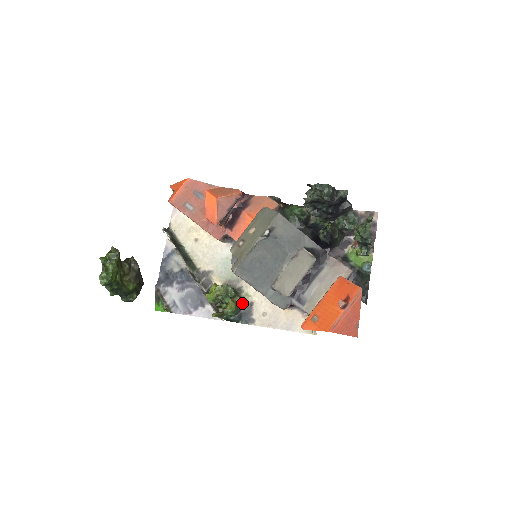
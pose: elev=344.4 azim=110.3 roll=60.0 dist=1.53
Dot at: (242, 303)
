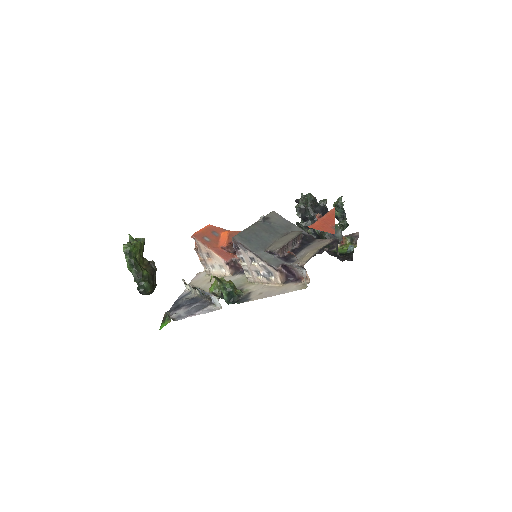
Dot at: (241, 293)
